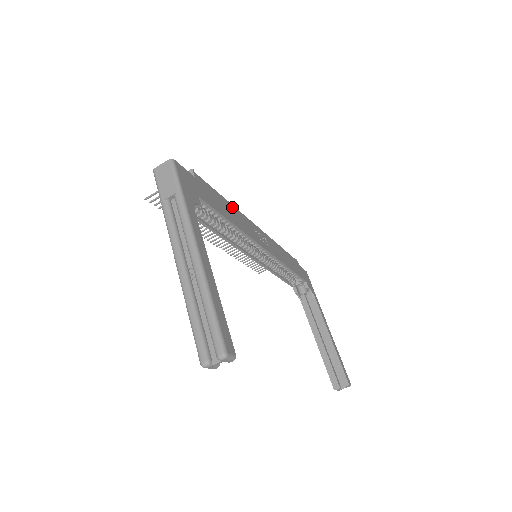
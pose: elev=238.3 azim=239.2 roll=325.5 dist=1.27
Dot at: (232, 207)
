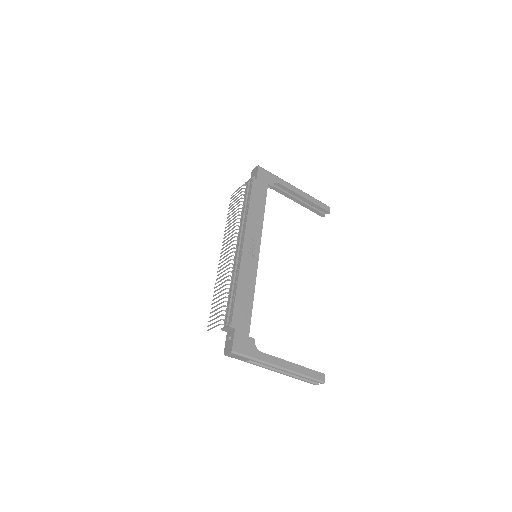
Dot at: (240, 282)
